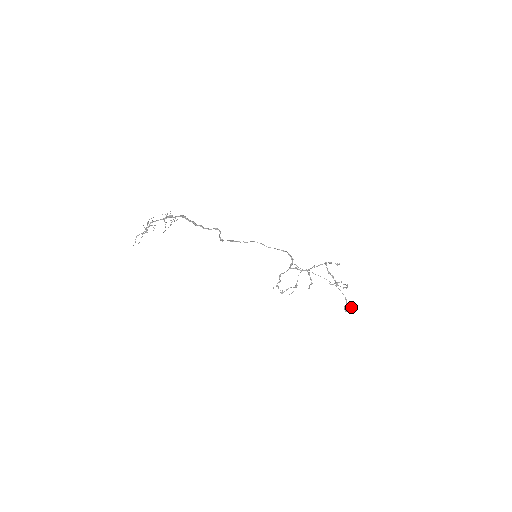
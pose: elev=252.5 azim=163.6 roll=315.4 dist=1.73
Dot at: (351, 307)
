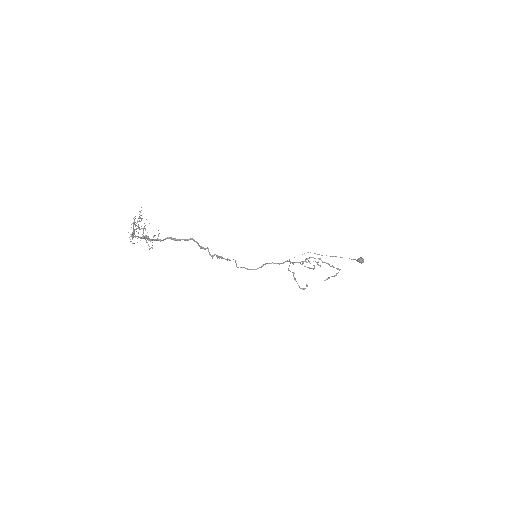
Dot at: occluded
